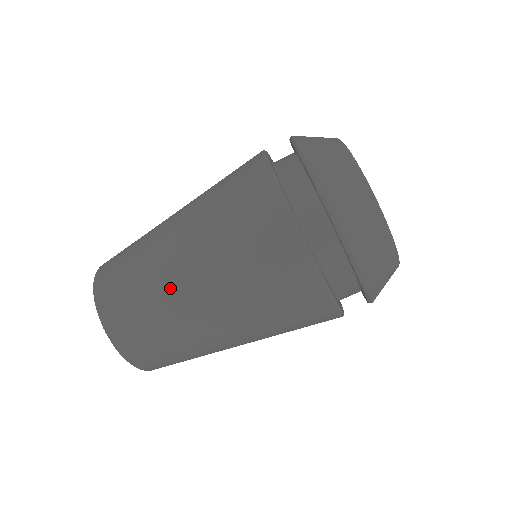
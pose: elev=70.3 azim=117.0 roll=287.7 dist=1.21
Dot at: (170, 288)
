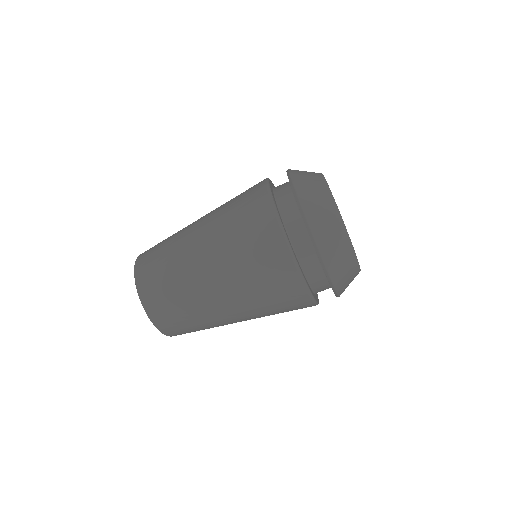
Dot at: (185, 247)
